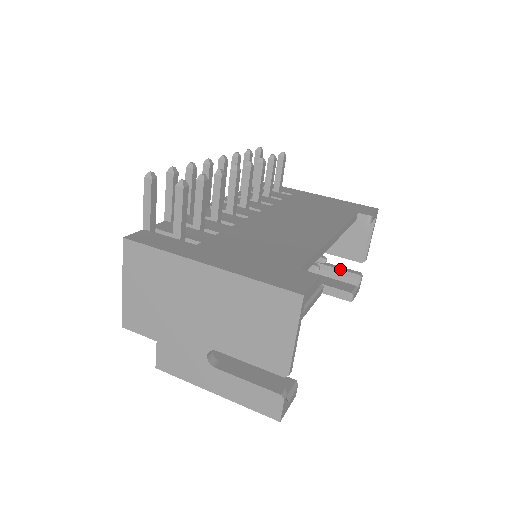
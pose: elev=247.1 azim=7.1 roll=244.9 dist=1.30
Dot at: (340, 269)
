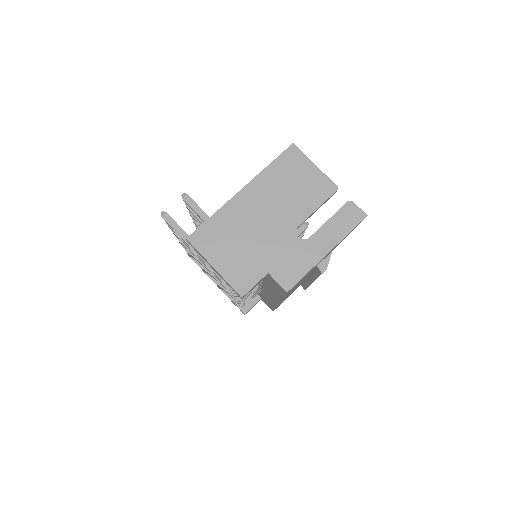
Dot at: occluded
